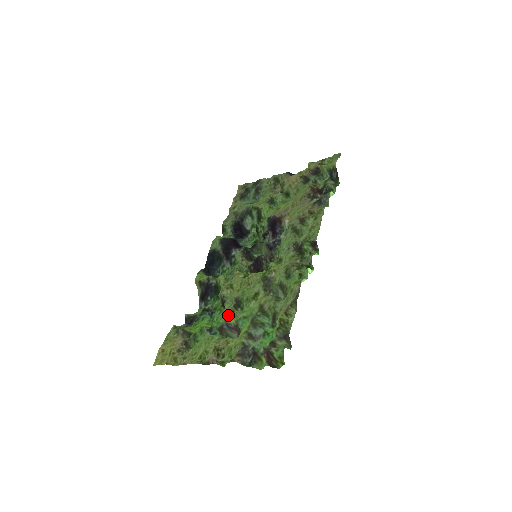
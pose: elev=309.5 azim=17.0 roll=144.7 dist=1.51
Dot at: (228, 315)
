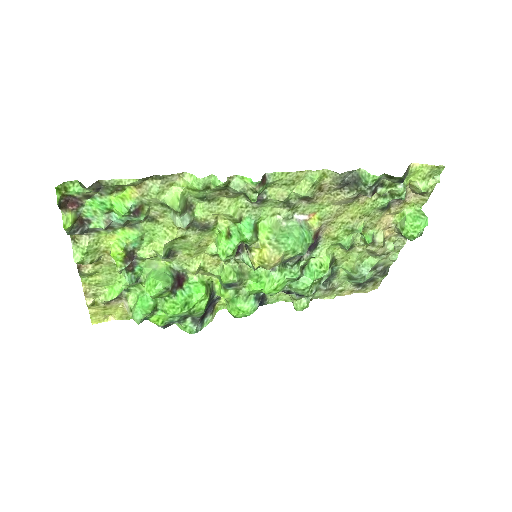
Dot at: (150, 258)
